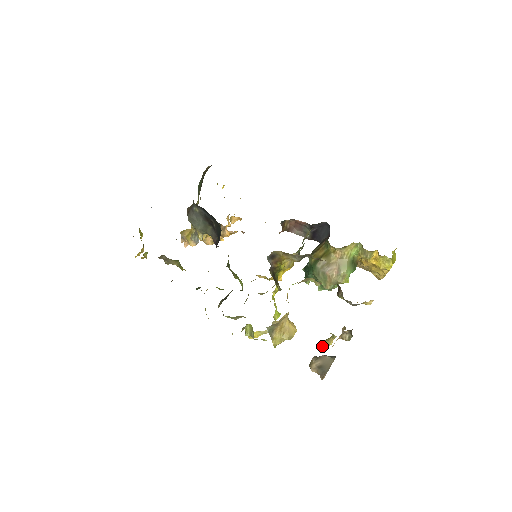
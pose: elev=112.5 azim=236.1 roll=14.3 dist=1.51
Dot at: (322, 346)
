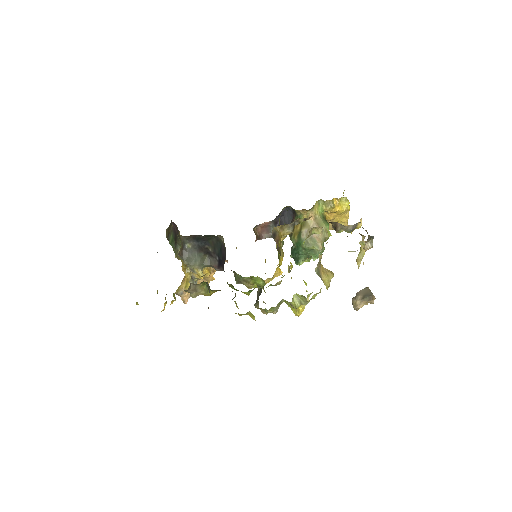
Dot at: (360, 261)
